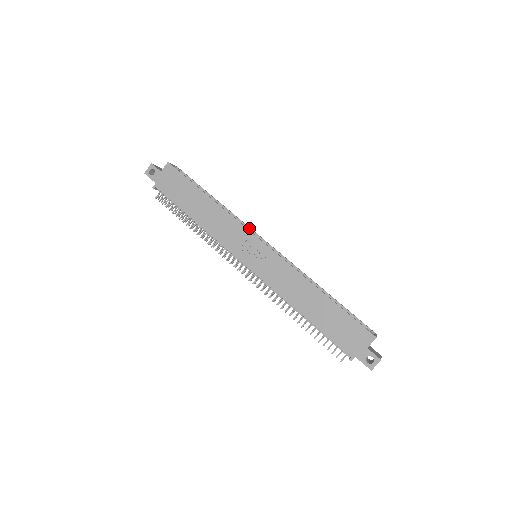
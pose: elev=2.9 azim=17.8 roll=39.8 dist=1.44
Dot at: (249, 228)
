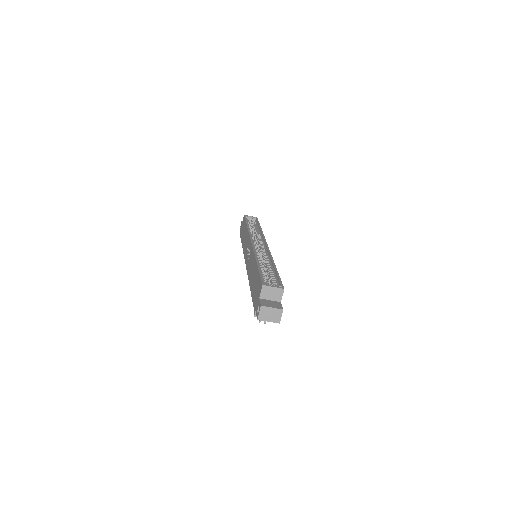
Dot at: (263, 238)
